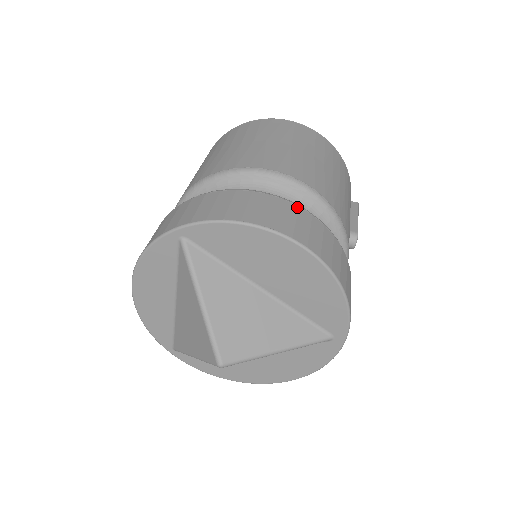
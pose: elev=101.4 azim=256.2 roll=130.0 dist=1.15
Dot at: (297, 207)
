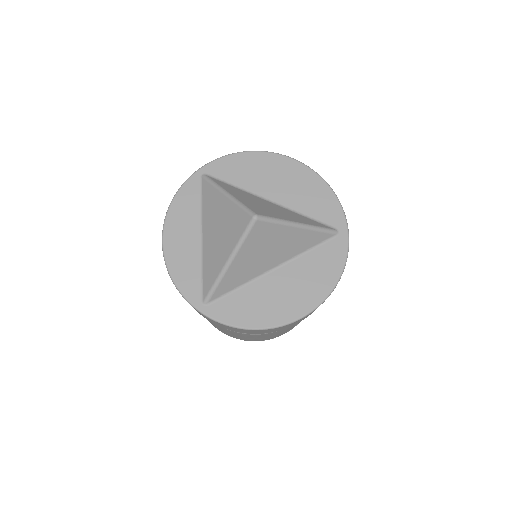
Dot at: occluded
